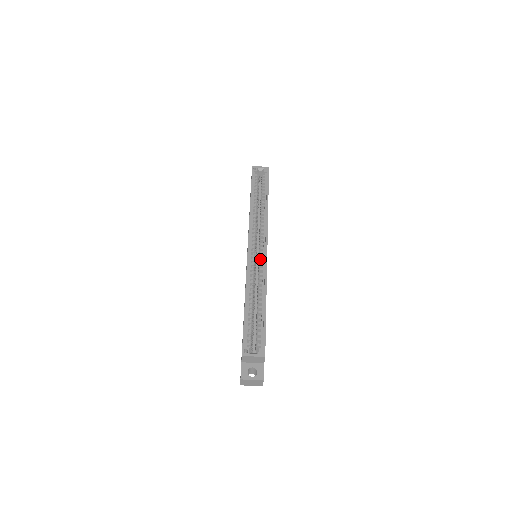
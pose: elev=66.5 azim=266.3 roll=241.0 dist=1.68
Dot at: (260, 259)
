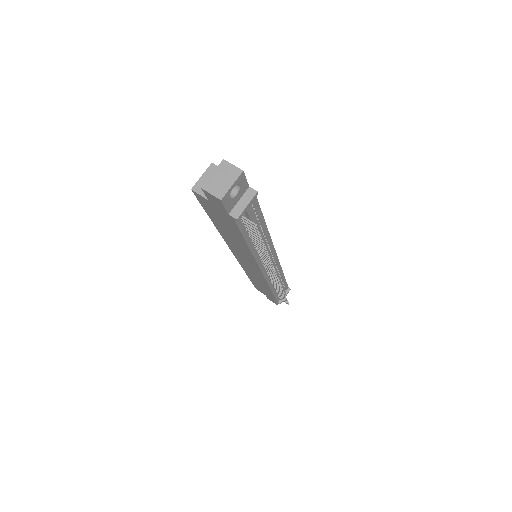
Dot at: occluded
